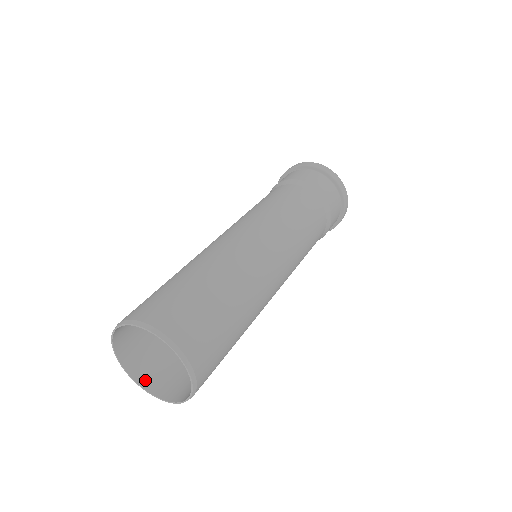
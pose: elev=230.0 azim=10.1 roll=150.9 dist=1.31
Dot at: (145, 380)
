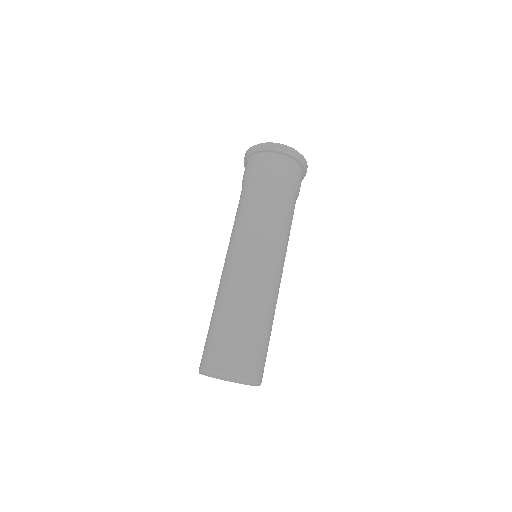
Dot at: occluded
